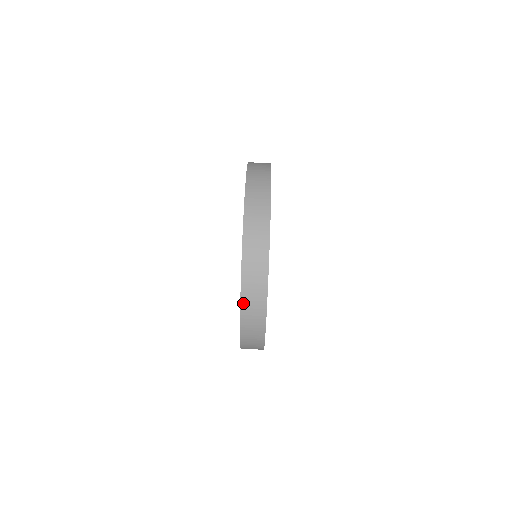
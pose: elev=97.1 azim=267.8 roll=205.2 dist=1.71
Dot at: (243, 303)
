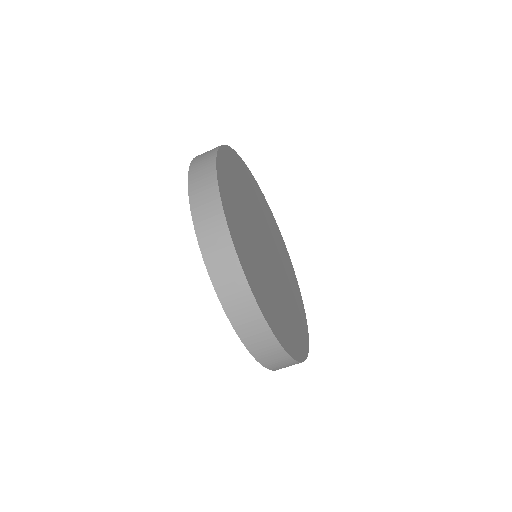
Dot at: (278, 369)
